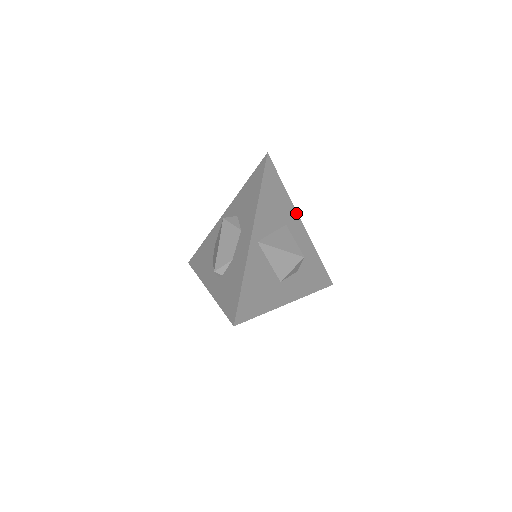
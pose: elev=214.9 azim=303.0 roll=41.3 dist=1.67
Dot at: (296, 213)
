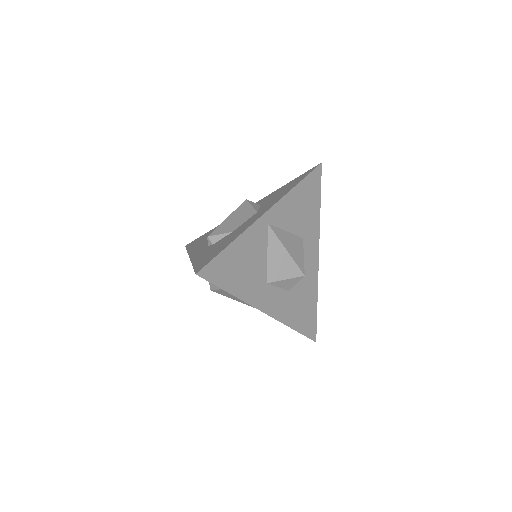
Dot at: (318, 239)
